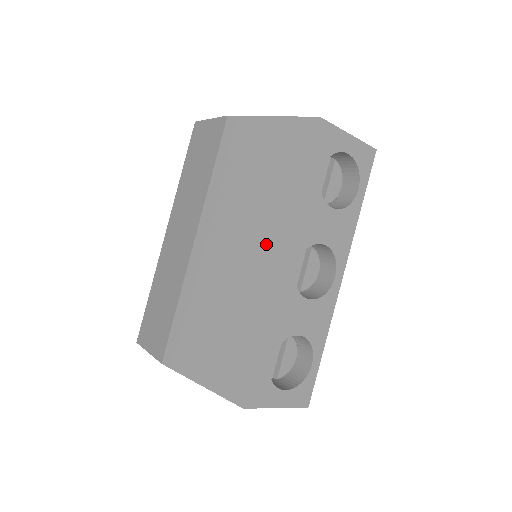
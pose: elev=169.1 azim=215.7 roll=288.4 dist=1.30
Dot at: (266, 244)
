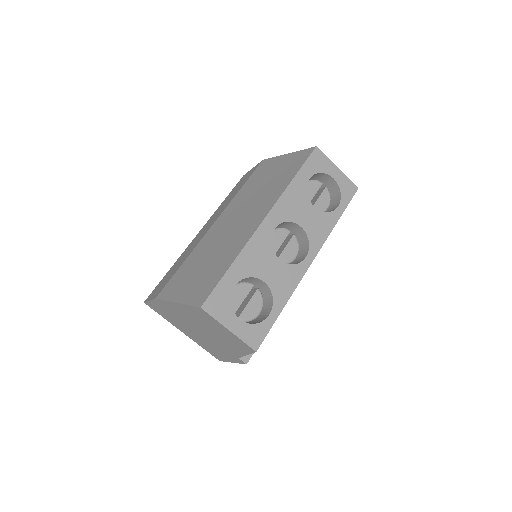
Dot at: (258, 212)
